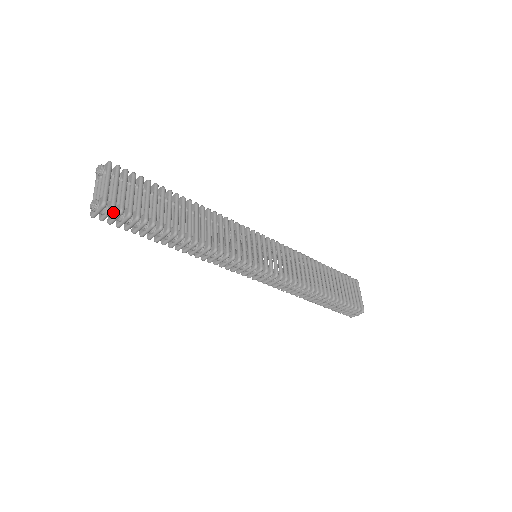
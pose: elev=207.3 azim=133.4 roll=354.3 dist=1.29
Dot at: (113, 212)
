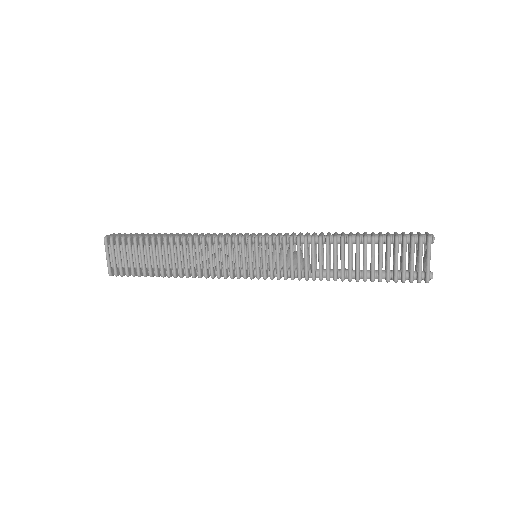
Dot at: occluded
